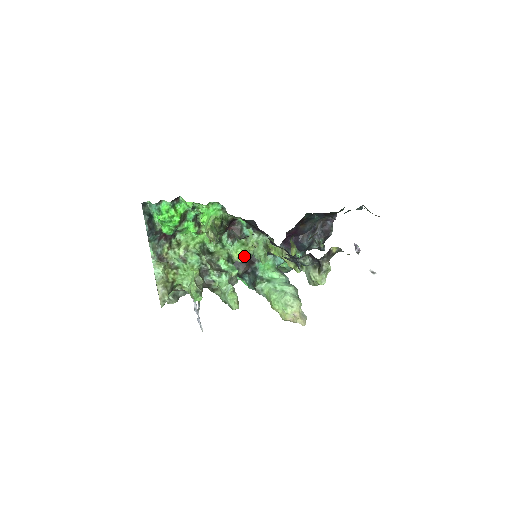
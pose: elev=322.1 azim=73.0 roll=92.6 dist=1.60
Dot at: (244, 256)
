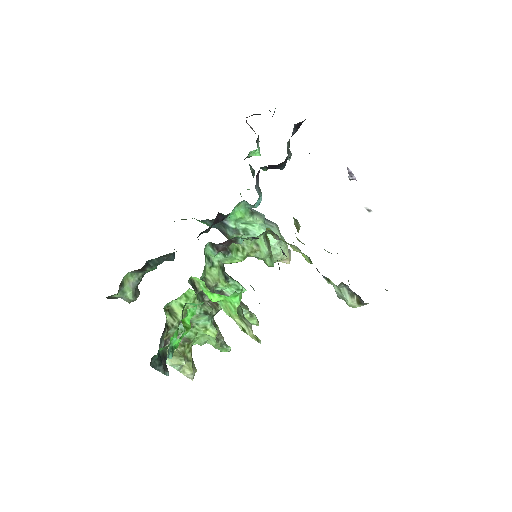
Dot at: occluded
